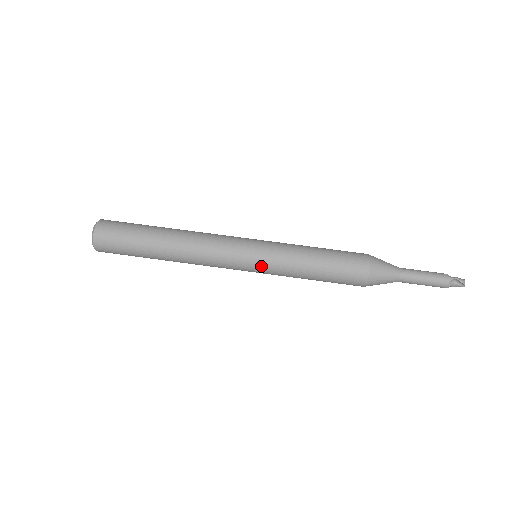
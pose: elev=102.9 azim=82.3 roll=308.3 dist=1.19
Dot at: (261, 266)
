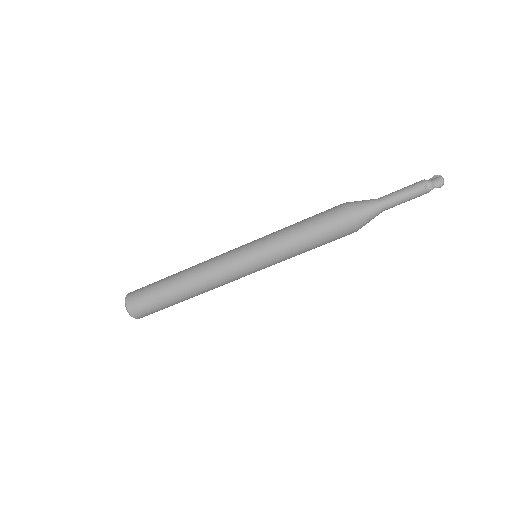
Dot at: occluded
